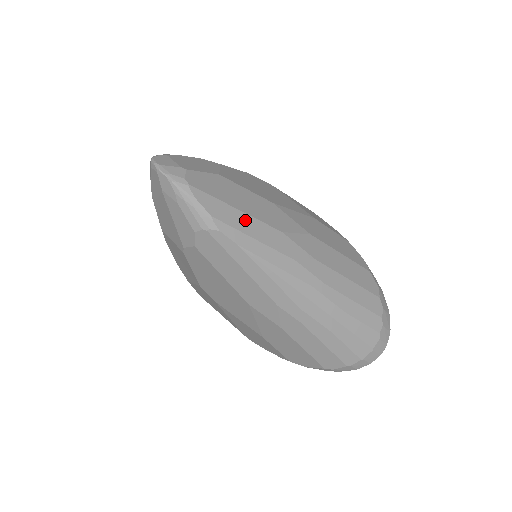
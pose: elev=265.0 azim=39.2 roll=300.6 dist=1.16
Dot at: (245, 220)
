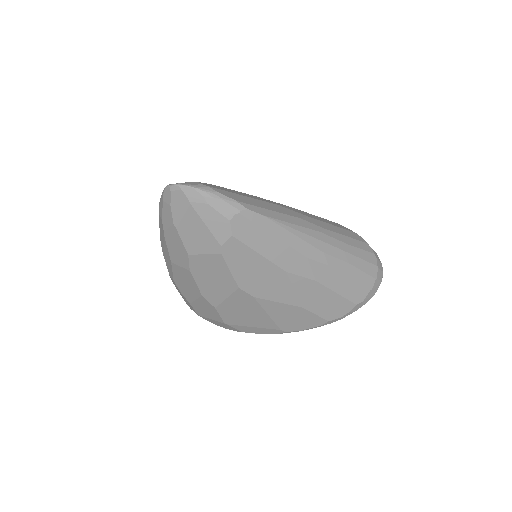
Dot at: (255, 201)
